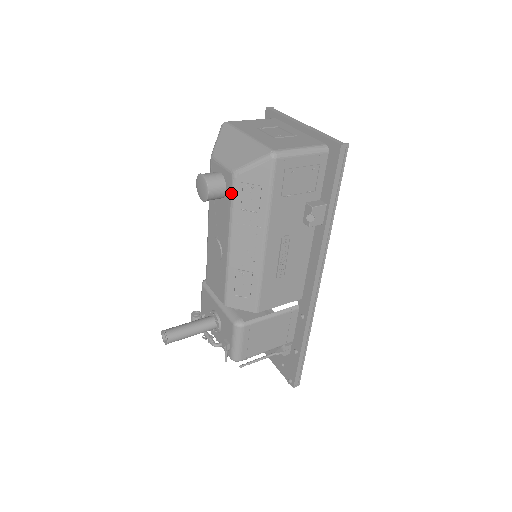
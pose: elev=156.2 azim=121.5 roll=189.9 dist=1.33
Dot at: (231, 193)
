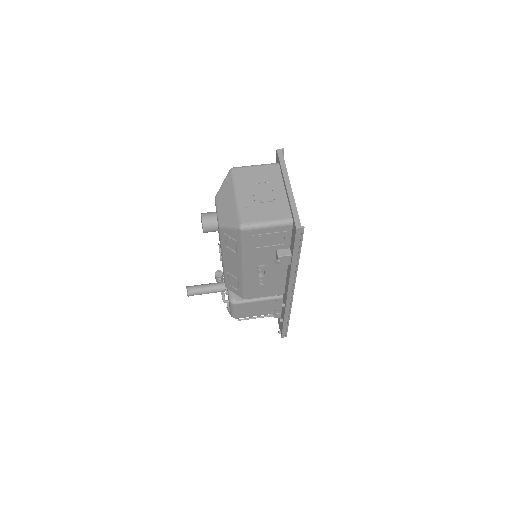
Dot at: (219, 235)
